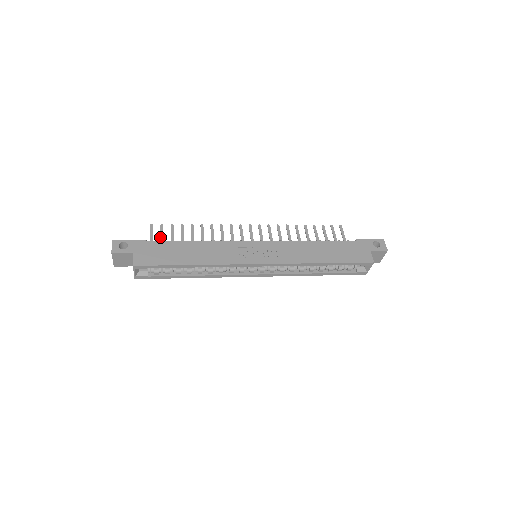
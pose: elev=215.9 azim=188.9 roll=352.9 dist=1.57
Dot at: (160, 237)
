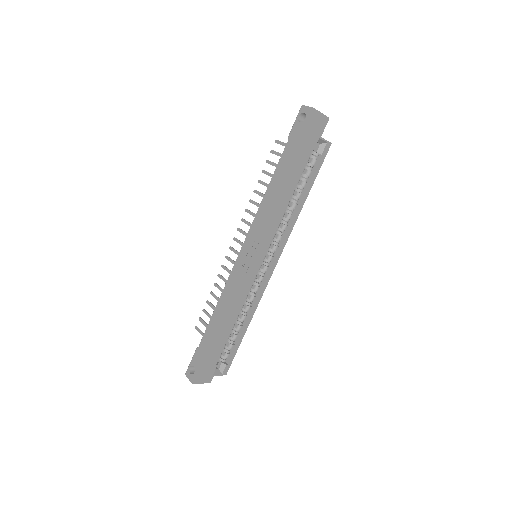
Dot at: occluded
